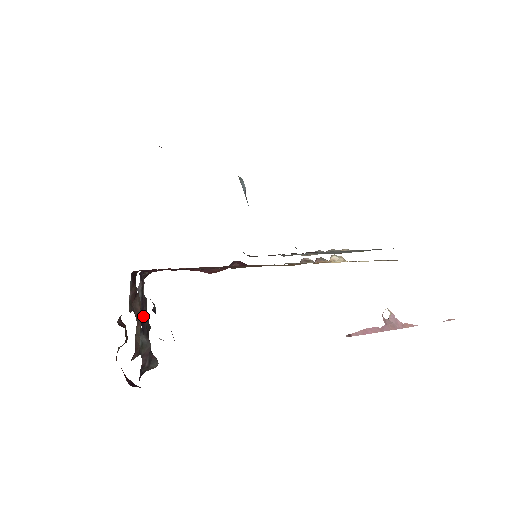
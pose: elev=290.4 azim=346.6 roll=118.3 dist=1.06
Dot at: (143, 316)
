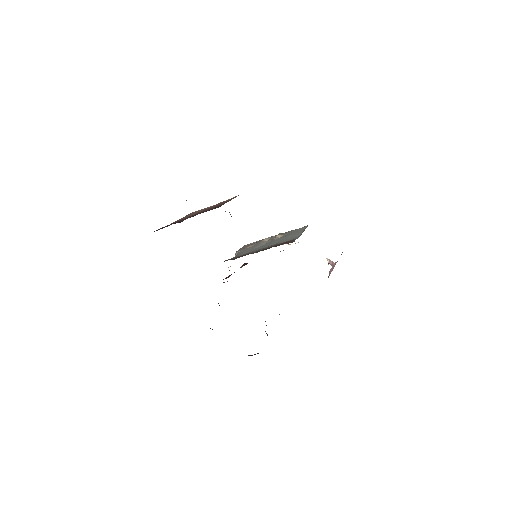
Dot at: occluded
